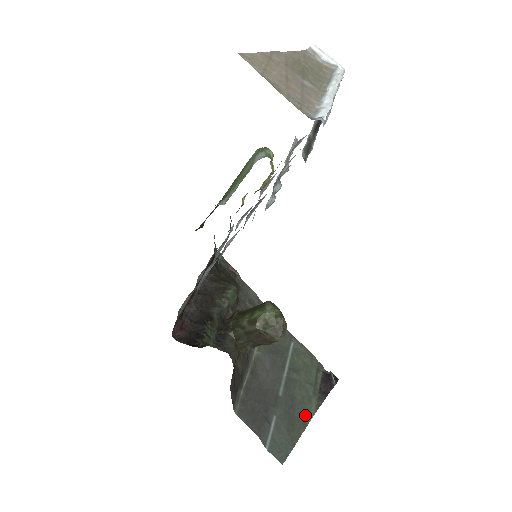
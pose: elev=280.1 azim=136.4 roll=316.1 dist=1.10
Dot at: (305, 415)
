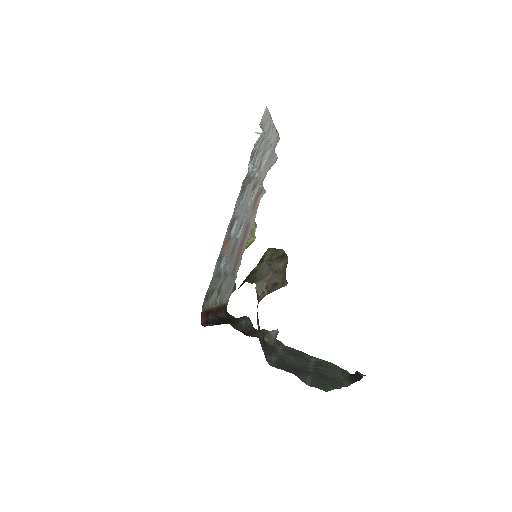
Dot at: (340, 383)
